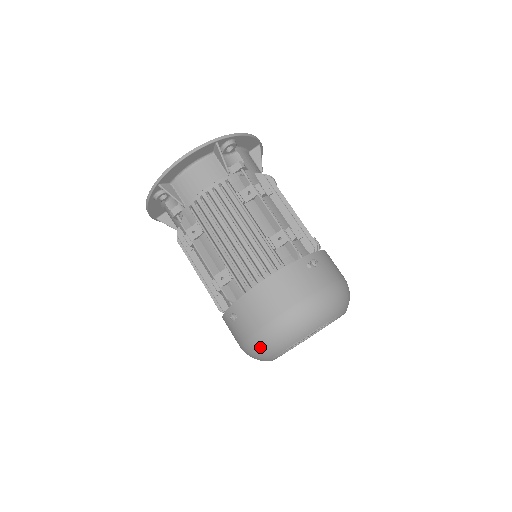
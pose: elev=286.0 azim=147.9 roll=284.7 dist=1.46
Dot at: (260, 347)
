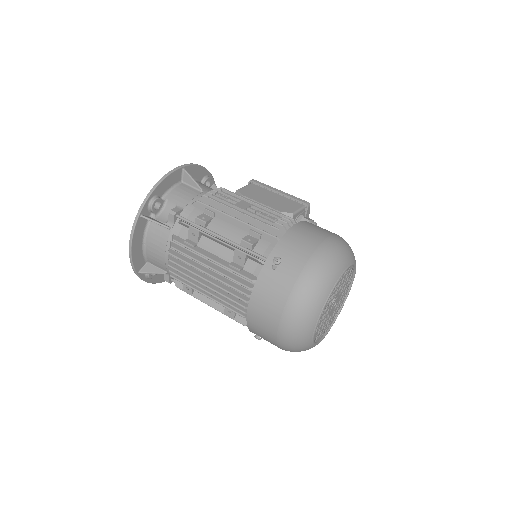
Dot at: (292, 350)
